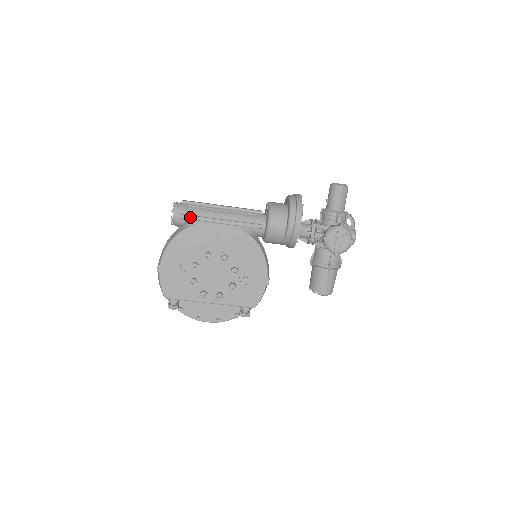
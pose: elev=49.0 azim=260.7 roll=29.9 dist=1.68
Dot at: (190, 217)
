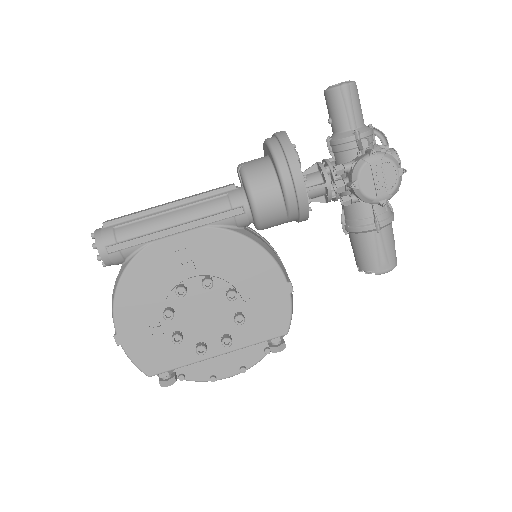
Dot at: (125, 245)
